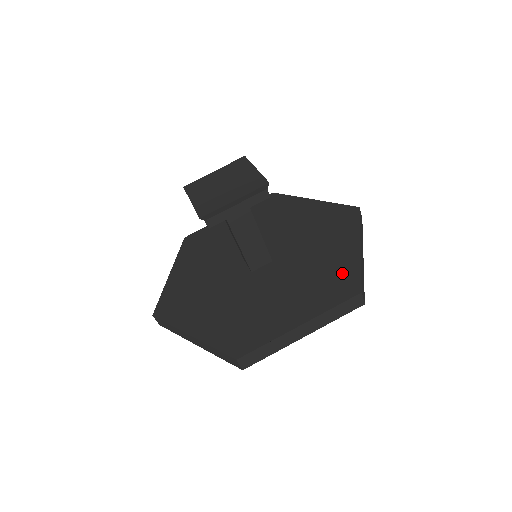
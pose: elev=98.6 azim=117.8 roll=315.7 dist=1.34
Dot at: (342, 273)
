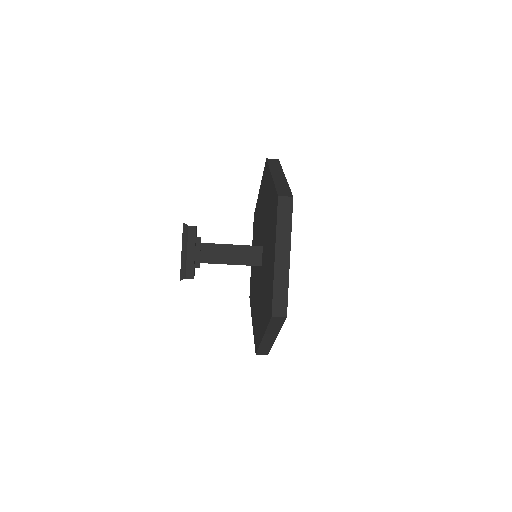
Dot at: (273, 201)
